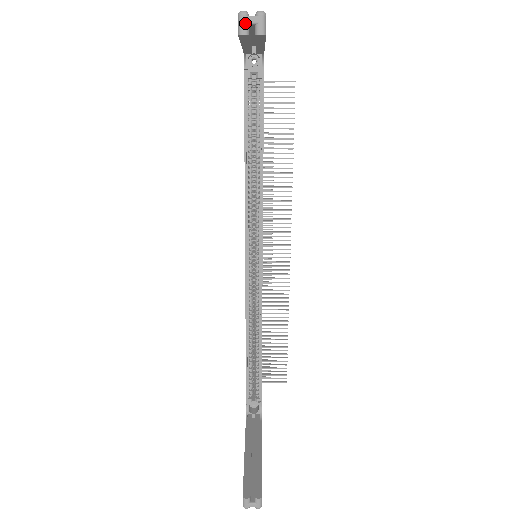
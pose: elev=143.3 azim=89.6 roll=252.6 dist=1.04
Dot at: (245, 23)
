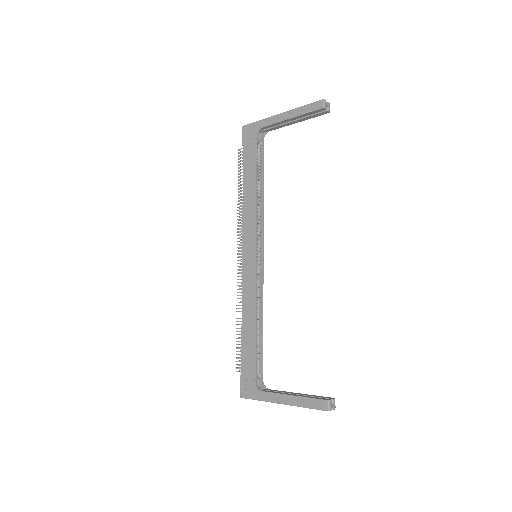
Dot at: (326, 104)
